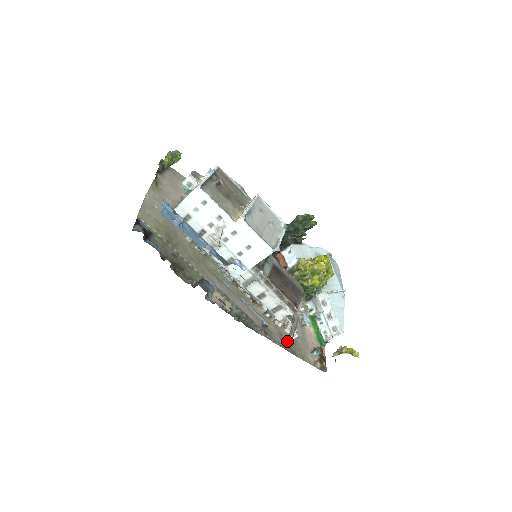
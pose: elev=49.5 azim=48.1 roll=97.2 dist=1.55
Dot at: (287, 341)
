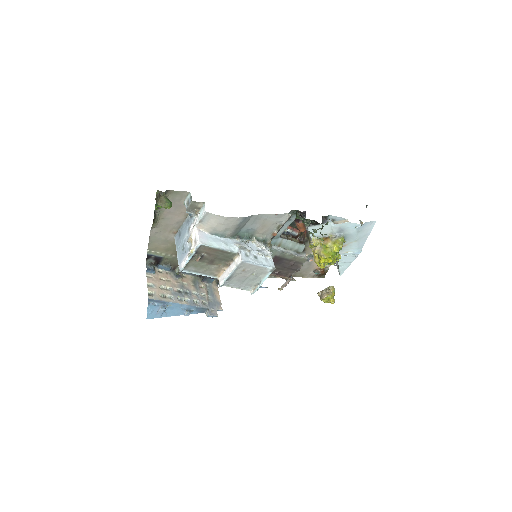
Dot at: occluded
